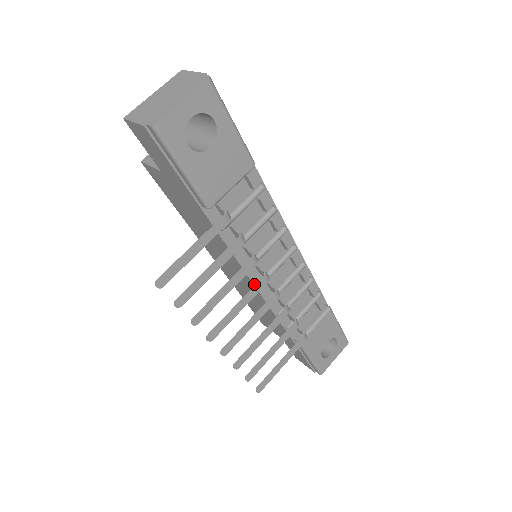
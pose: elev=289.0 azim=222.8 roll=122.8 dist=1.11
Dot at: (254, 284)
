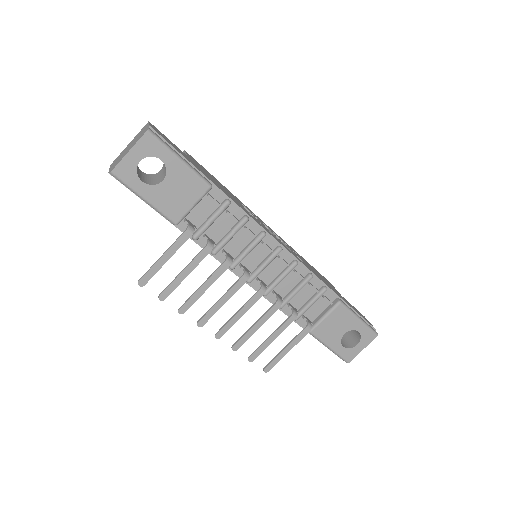
Dot at: occluded
